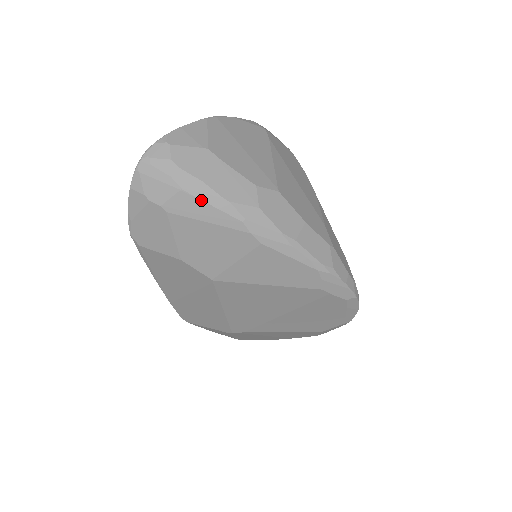
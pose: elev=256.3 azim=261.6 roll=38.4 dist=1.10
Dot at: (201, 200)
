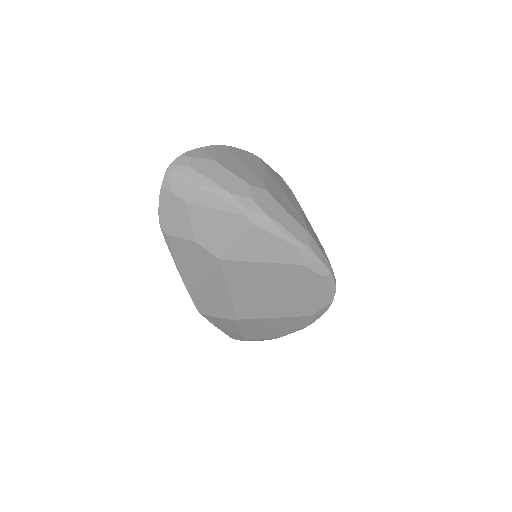
Dot at: (210, 192)
